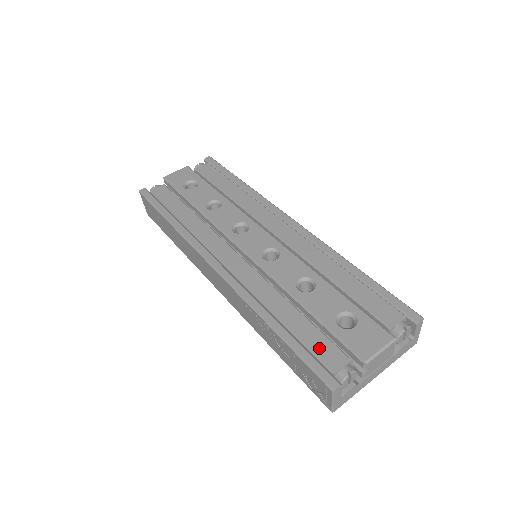
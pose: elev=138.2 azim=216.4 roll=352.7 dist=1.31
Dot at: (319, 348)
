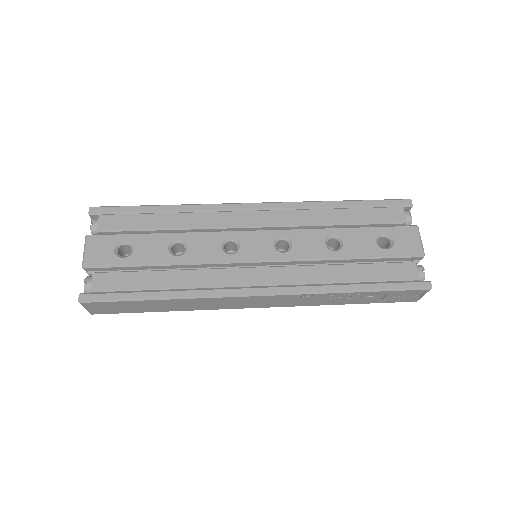
Dot at: (395, 274)
